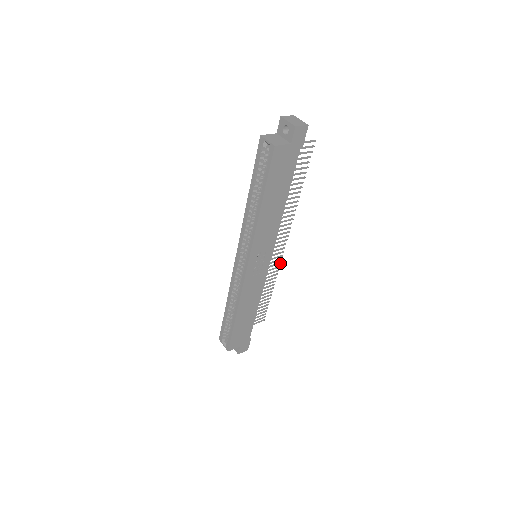
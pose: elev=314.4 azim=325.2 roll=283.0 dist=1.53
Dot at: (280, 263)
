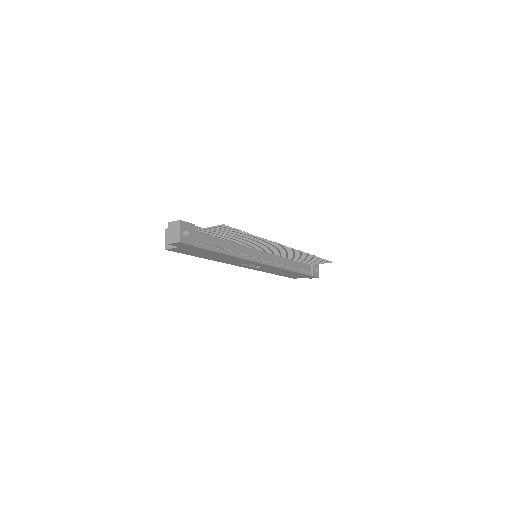
Dot at: (299, 251)
